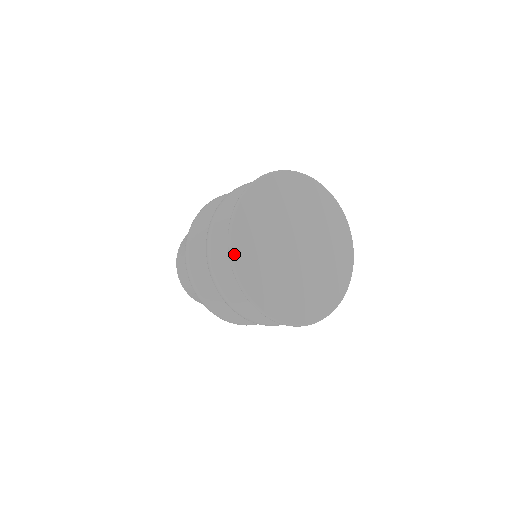
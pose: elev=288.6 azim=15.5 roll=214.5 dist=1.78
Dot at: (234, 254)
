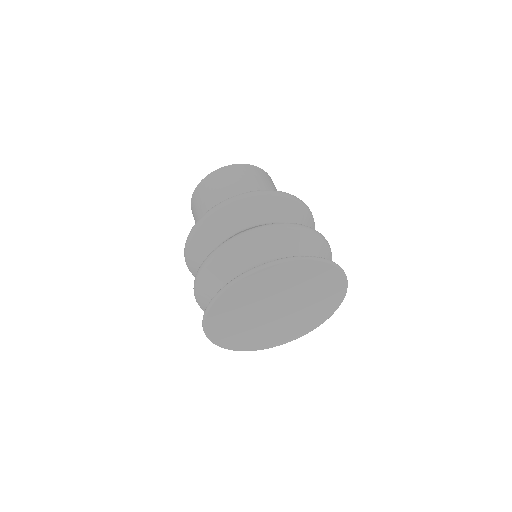
Dot at: (240, 281)
